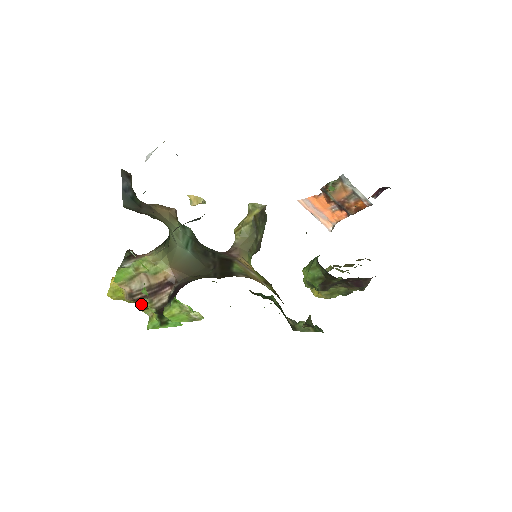
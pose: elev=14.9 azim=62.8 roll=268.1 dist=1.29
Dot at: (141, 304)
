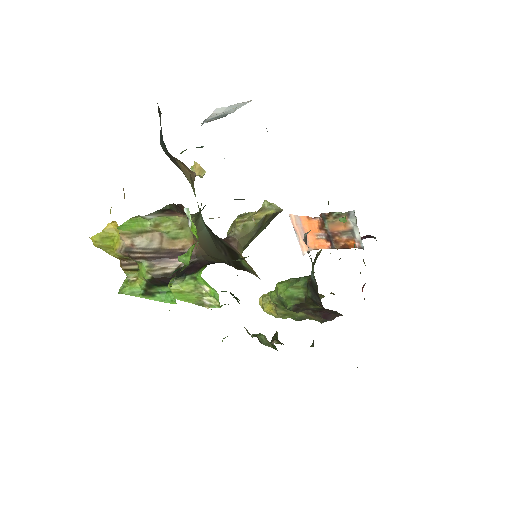
Dot at: (128, 263)
